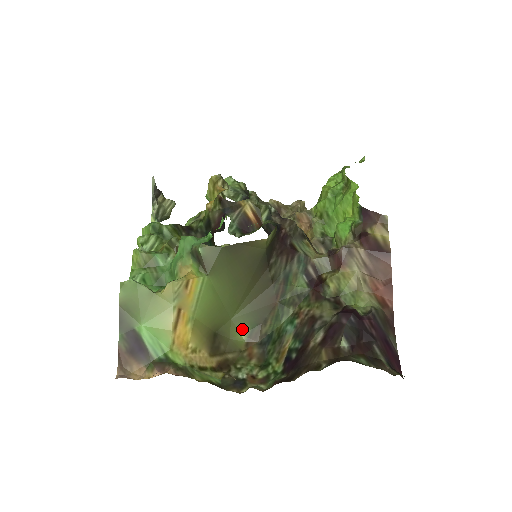
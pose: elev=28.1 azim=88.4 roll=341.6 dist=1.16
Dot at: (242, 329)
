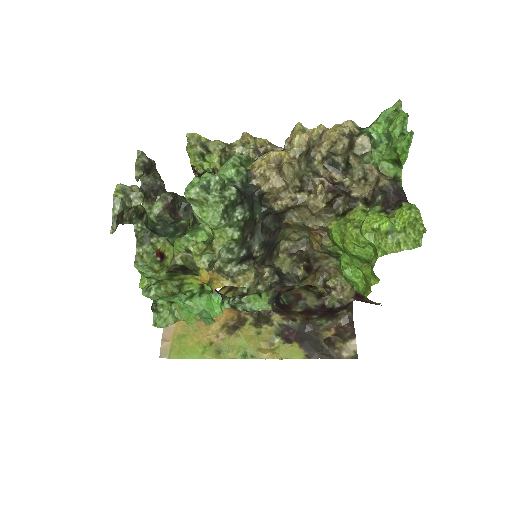
Dot at: occluded
